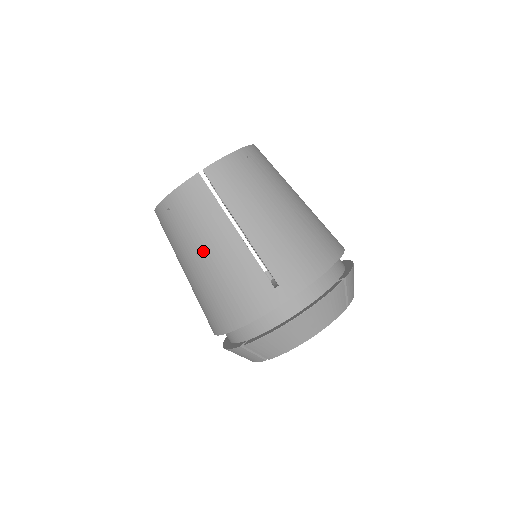
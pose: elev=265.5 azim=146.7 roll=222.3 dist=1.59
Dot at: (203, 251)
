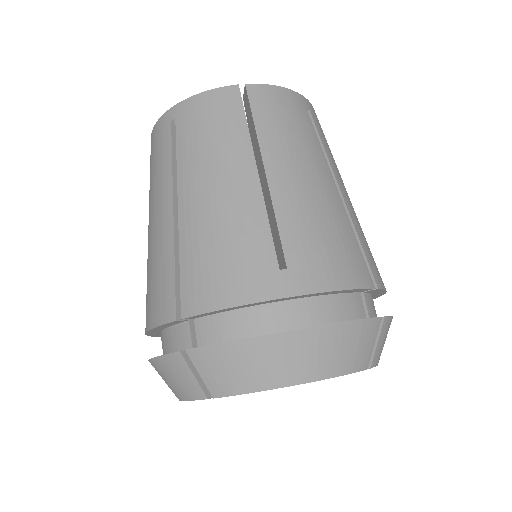
Dot at: (194, 183)
